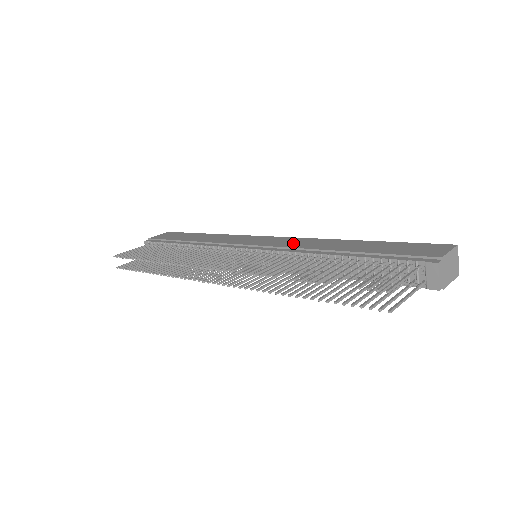
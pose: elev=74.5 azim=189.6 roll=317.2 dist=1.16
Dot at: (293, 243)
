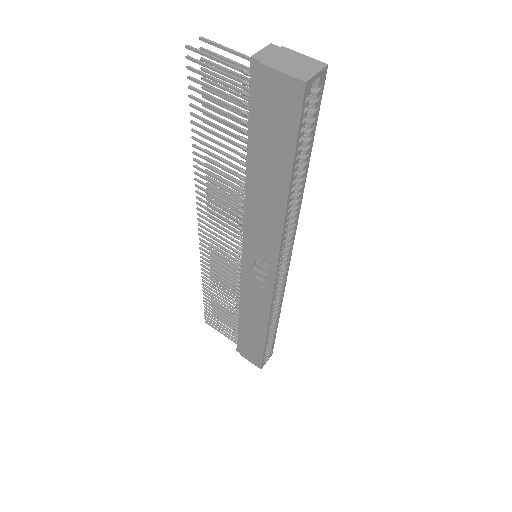
Dot at: occluded
